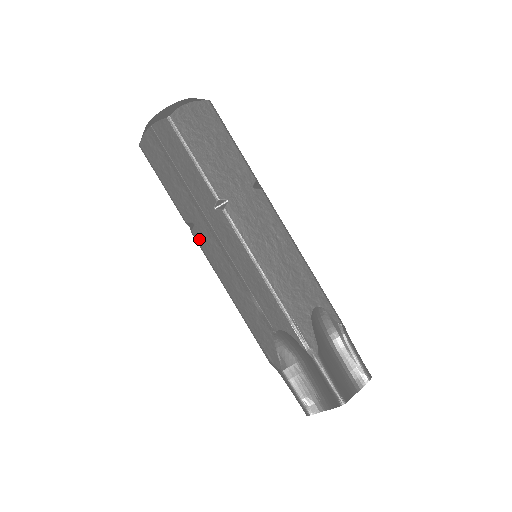
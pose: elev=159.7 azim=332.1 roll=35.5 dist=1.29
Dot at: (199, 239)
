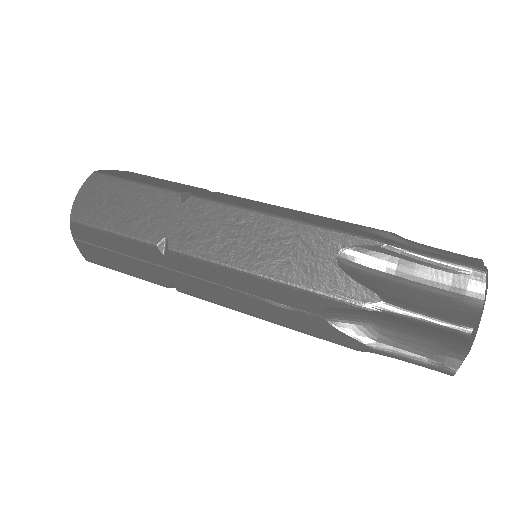
Dot at: (187, 292)
